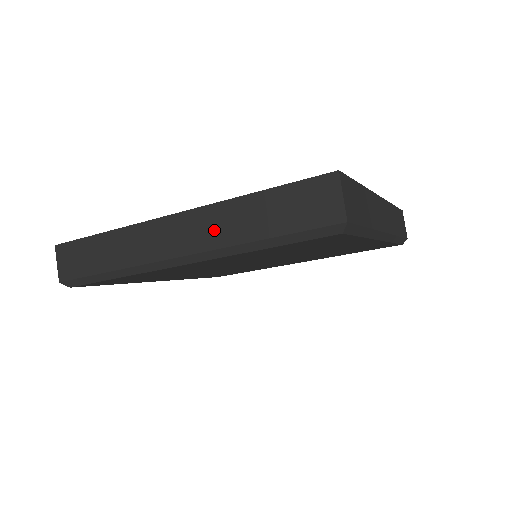
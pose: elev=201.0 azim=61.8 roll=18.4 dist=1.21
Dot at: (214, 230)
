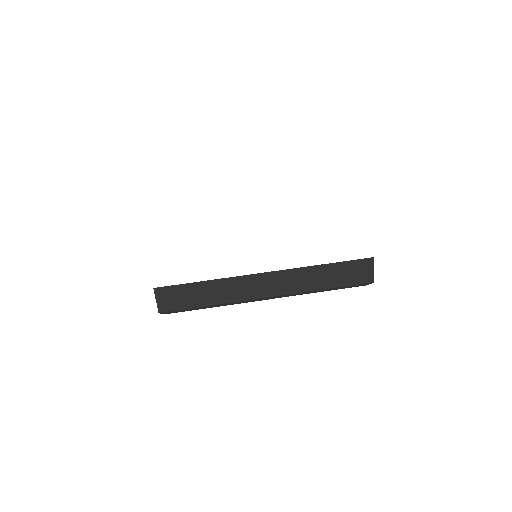
Dot at: occluded
